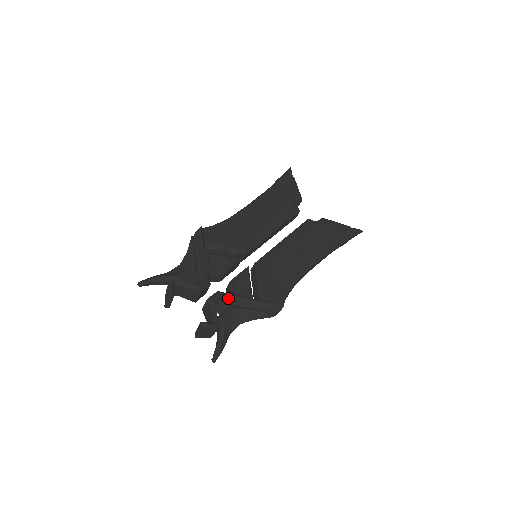
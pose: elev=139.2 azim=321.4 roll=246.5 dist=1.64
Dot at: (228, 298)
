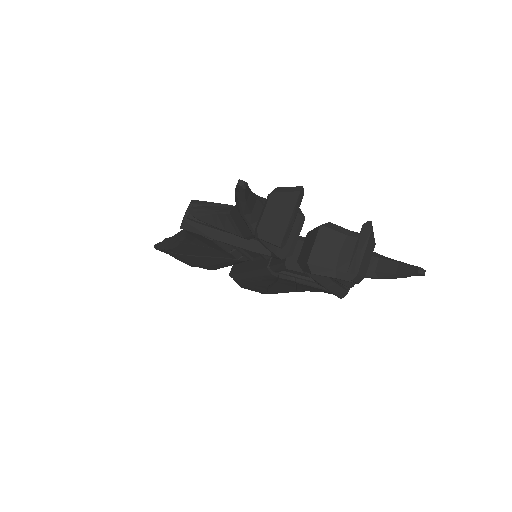
Dot at: occluded
